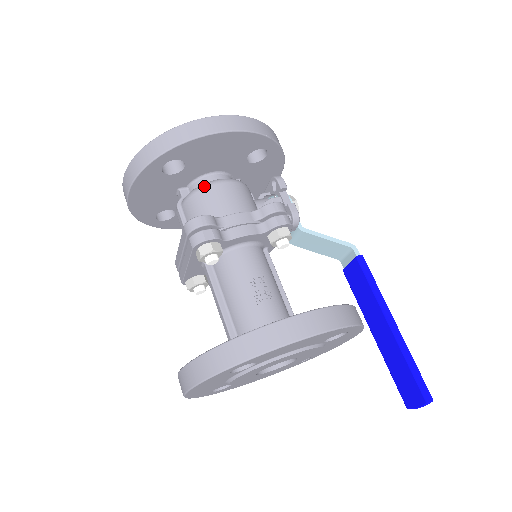
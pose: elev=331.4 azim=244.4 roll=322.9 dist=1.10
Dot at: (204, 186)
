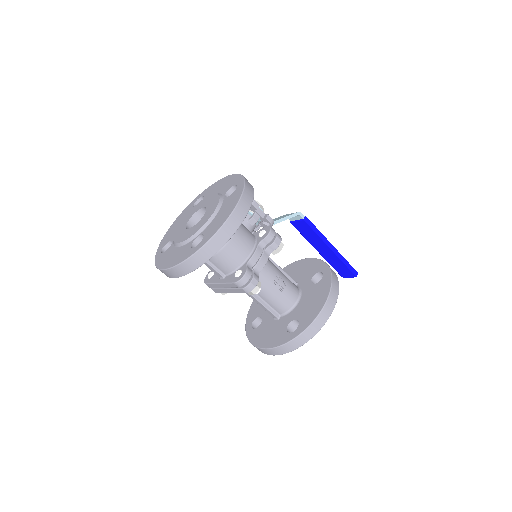
Dot at: (224, 245)
